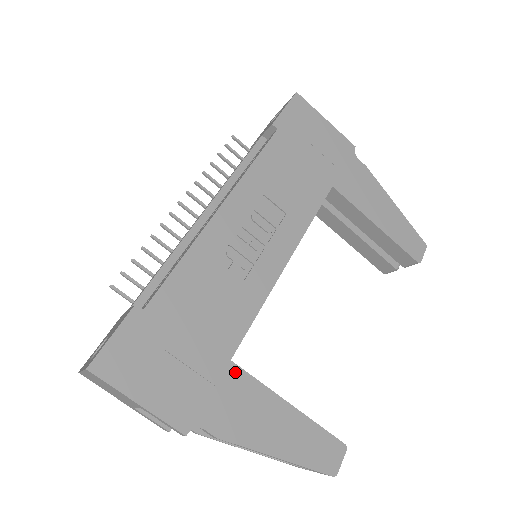
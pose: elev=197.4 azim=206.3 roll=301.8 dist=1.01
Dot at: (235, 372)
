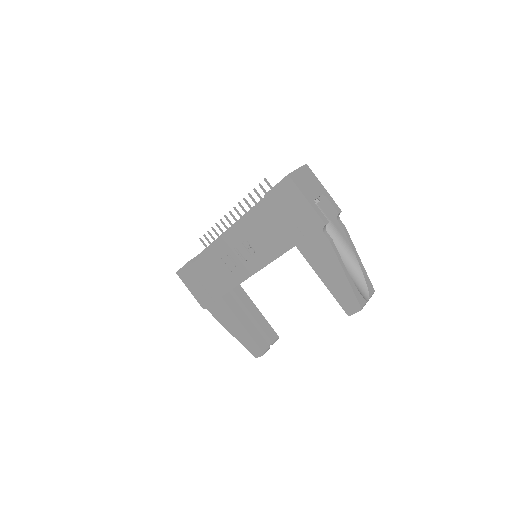
Dot at: (222, 302)
